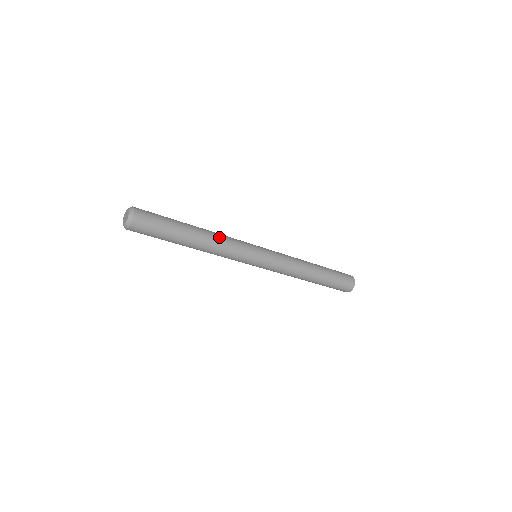
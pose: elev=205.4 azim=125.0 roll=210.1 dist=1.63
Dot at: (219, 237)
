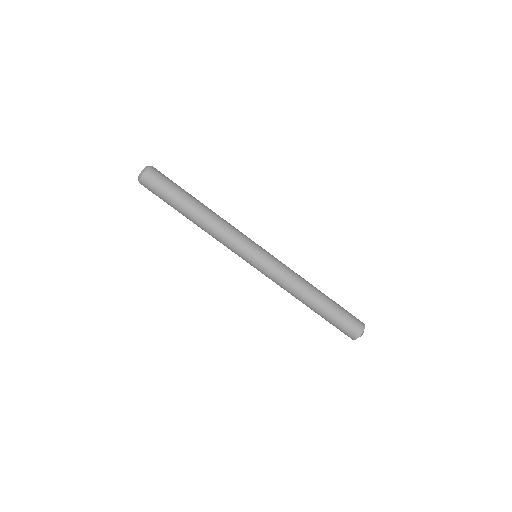
Dot at: (221, 219)
